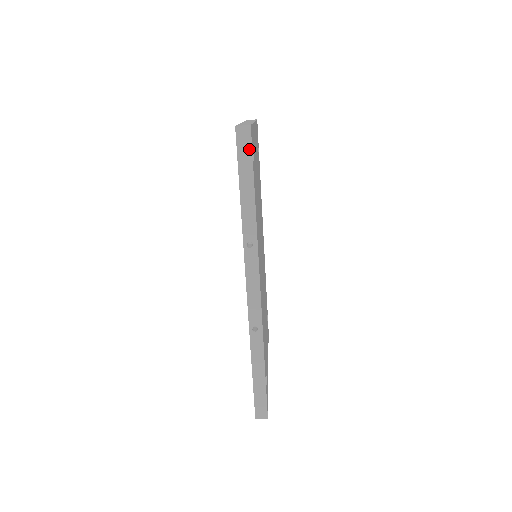
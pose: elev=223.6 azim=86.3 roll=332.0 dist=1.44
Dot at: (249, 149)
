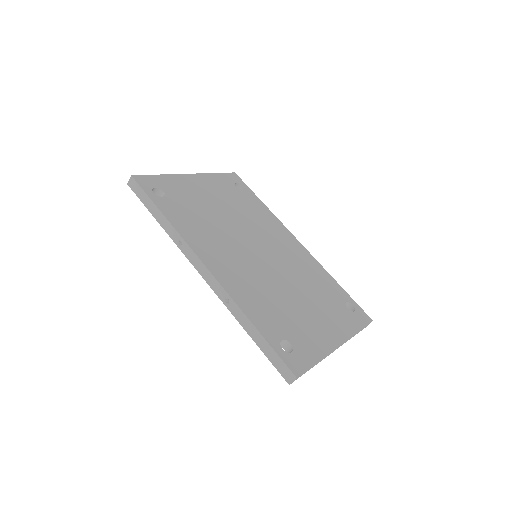
Dot at: (139, 188)
